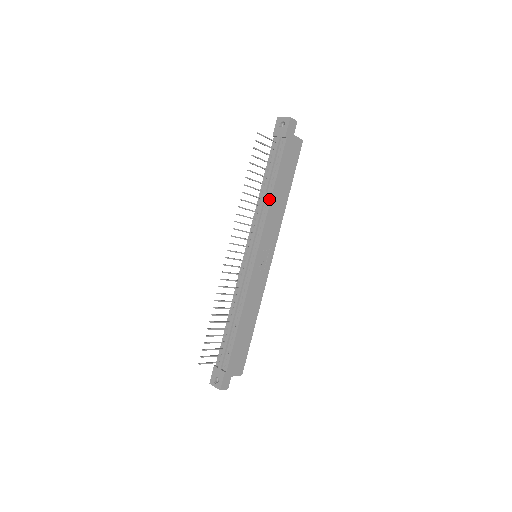
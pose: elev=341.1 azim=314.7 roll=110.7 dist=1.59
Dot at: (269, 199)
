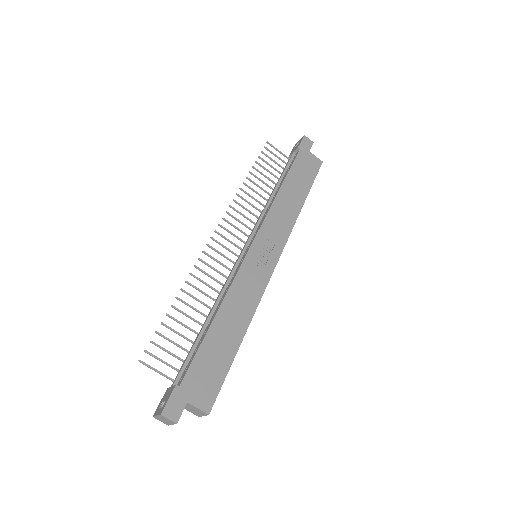
Dot at: (276, 195)
